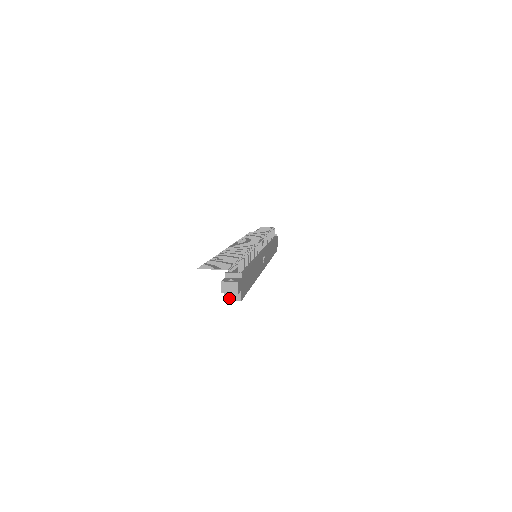
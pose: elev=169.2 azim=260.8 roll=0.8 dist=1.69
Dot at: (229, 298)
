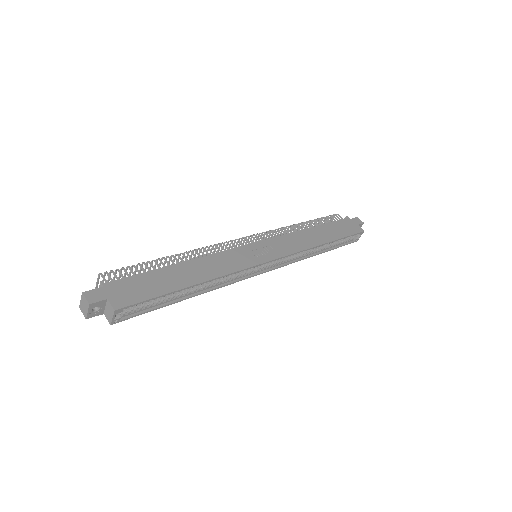
Dot at: (110, 318)
